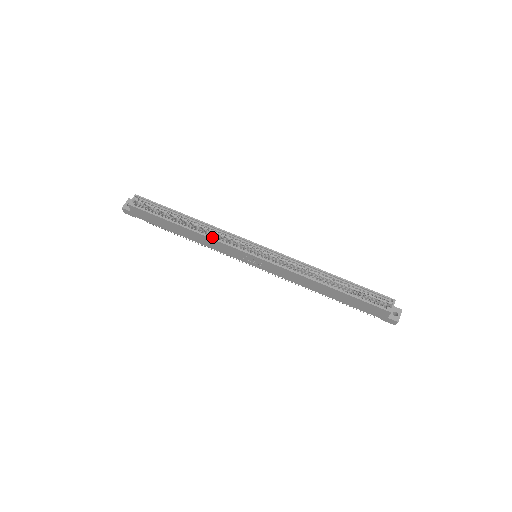
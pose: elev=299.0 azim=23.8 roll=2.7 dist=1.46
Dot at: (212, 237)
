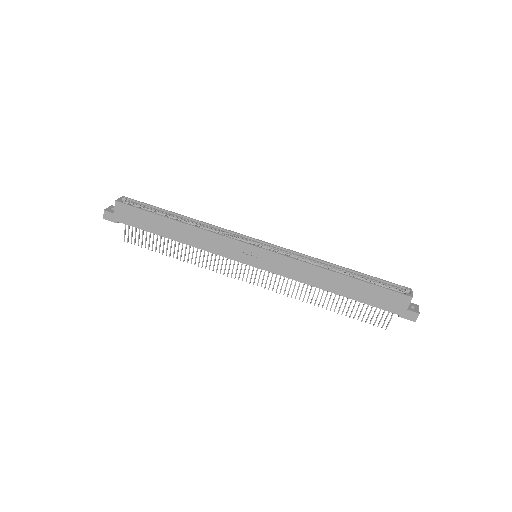
Dot at: (209, 231)
